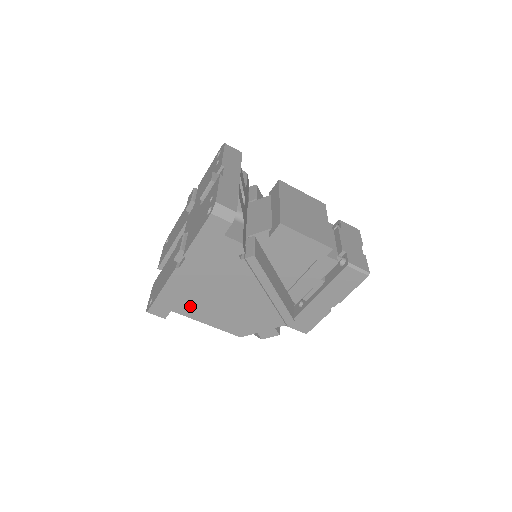
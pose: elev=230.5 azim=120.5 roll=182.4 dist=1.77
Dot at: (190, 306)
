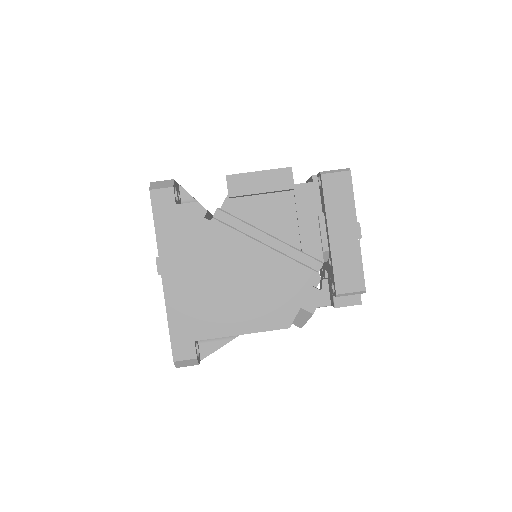
Dot at: (208, 319)
